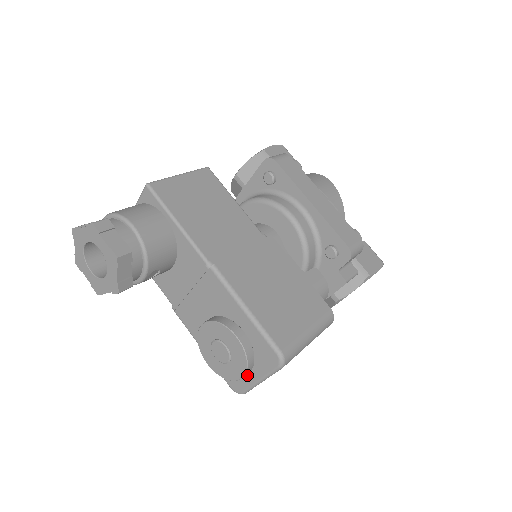
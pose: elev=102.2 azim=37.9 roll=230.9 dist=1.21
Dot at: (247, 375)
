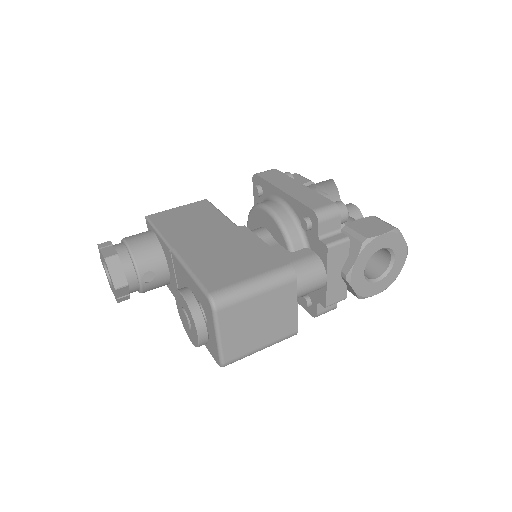
Dot at: (212, 338)
